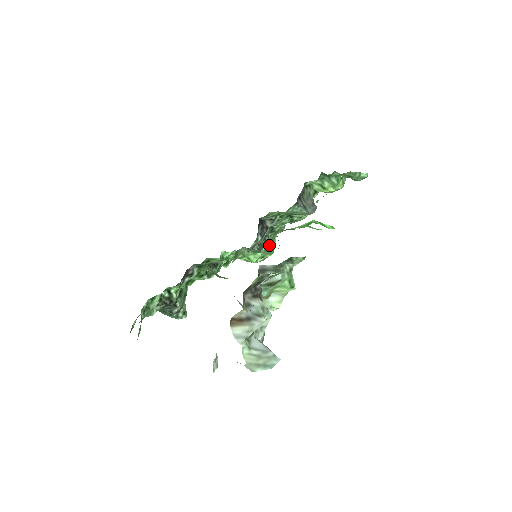
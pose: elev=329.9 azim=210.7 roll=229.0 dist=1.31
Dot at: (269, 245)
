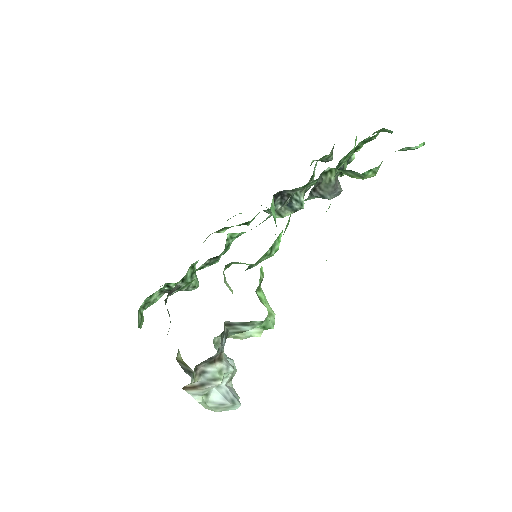
Dot at: (265, 256)
